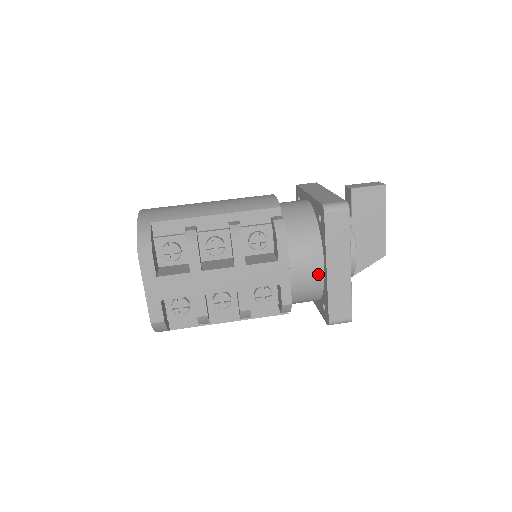
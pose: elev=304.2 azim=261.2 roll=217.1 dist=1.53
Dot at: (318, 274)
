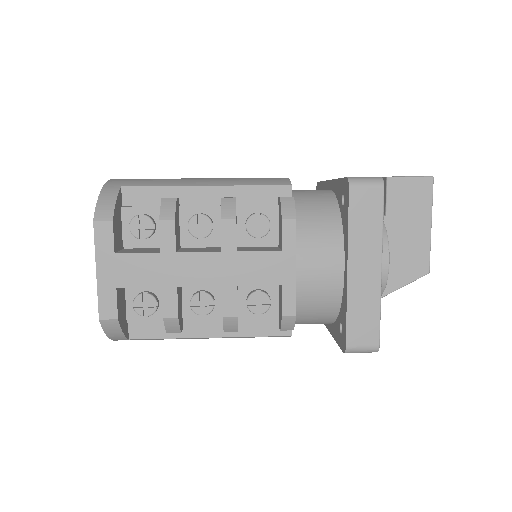
Dot at: (335, 276)
